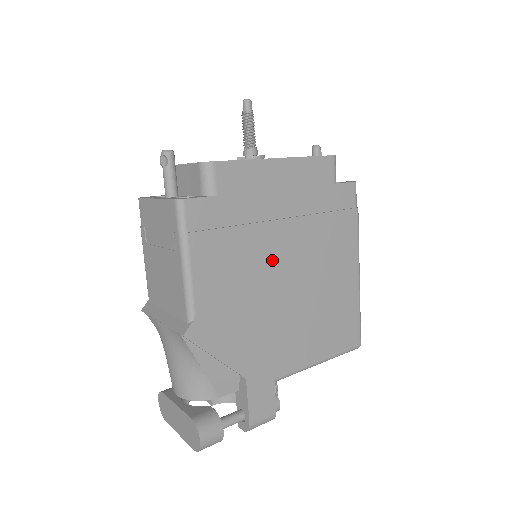
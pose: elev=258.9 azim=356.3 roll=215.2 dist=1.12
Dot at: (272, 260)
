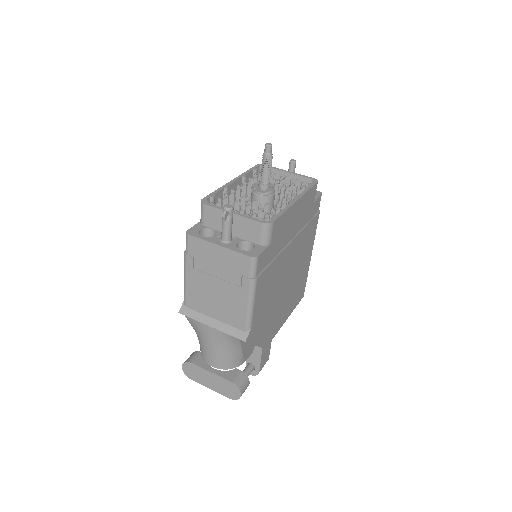
Dot at: (284, 270)
